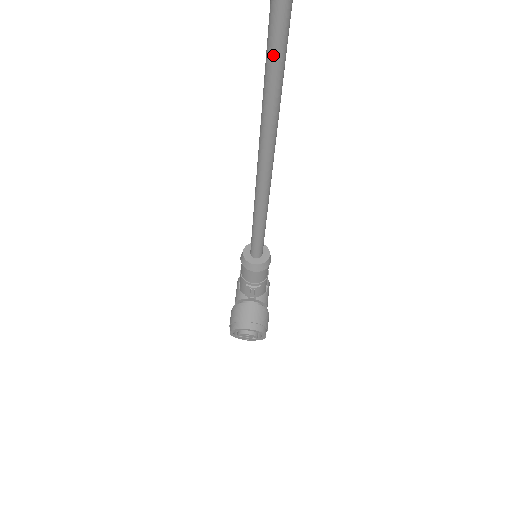
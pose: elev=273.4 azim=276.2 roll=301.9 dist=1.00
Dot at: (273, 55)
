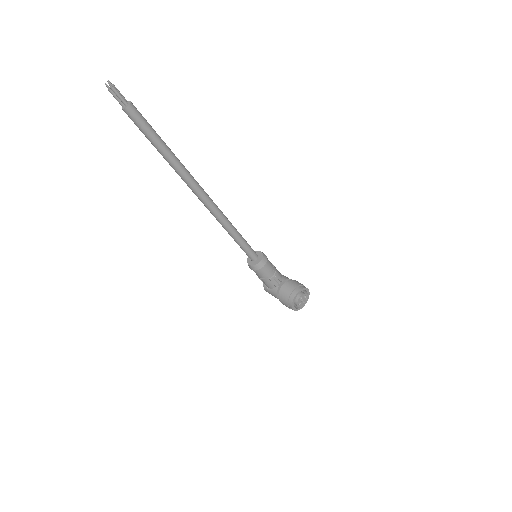
Dot at: (169, 157)
